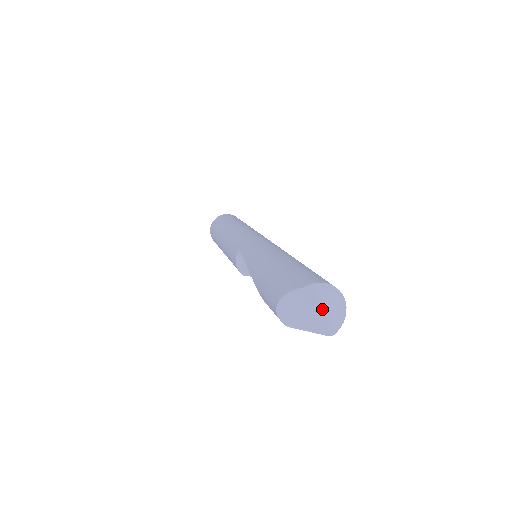
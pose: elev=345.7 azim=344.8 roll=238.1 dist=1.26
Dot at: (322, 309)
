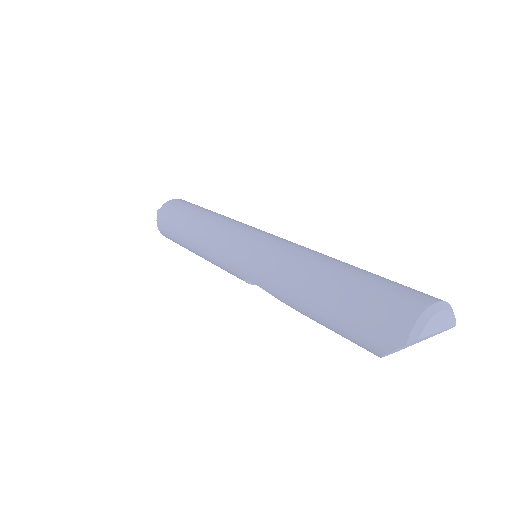
Dot at: (433, 334)
